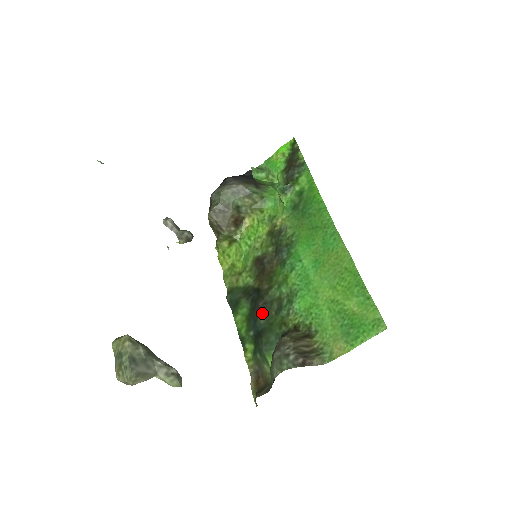
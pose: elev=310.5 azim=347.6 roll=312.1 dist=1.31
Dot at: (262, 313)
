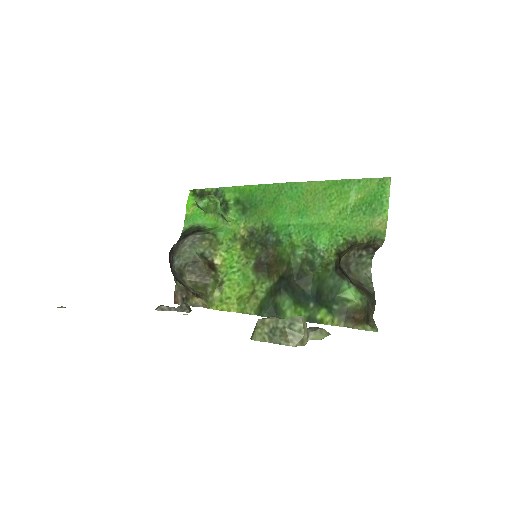
Dot at: (303, 283)
